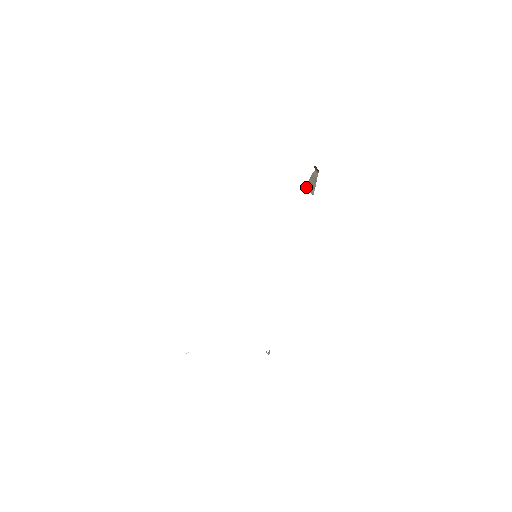
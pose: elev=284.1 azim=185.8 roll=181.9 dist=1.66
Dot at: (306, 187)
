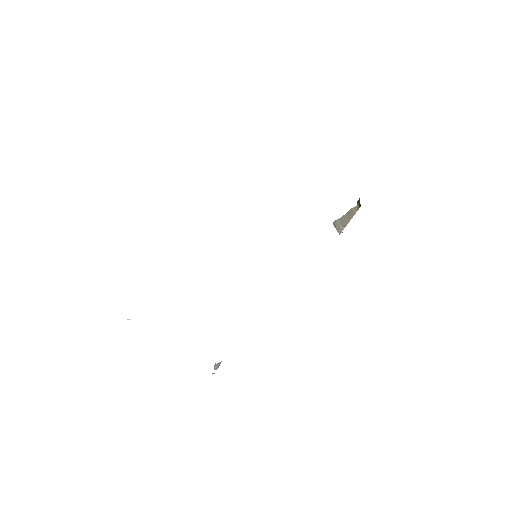
Dot at: (336, 222)
